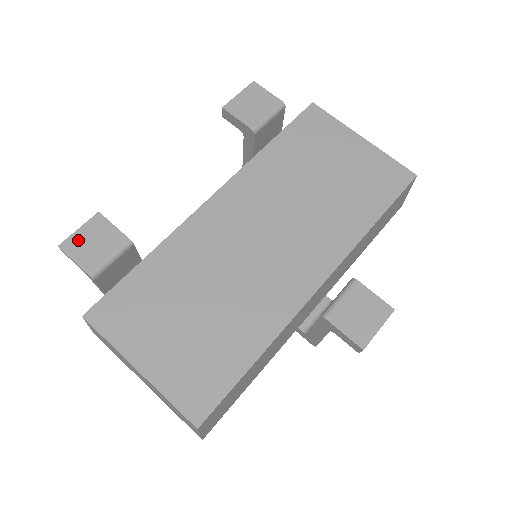
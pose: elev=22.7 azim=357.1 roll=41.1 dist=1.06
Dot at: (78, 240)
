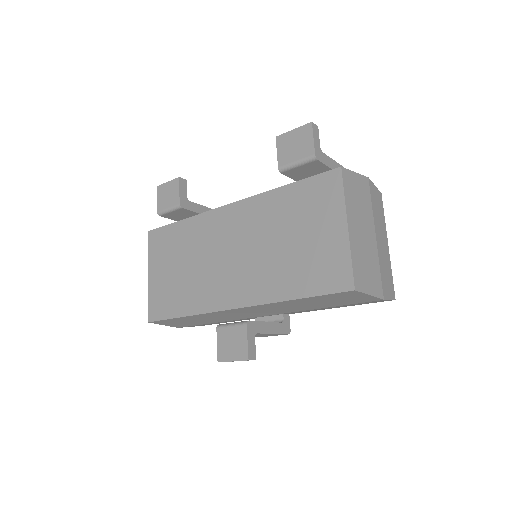
Dot at: (164, 189)
